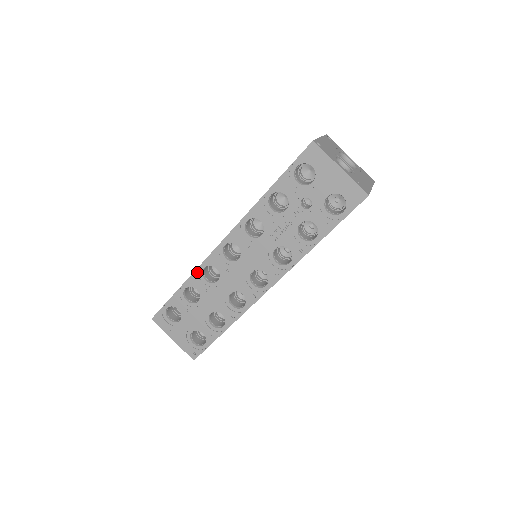
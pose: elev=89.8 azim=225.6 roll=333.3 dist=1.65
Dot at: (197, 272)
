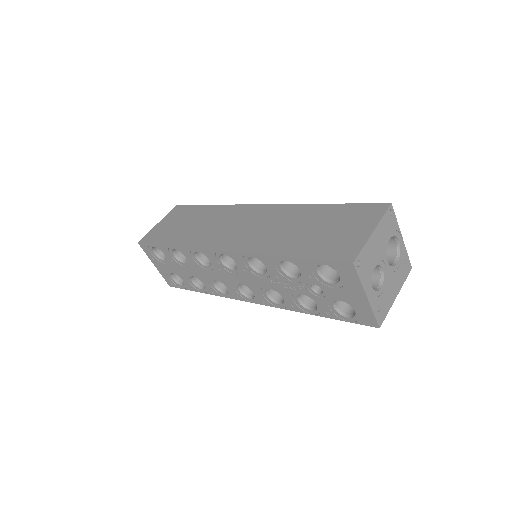
Dot at: (189, 249)
